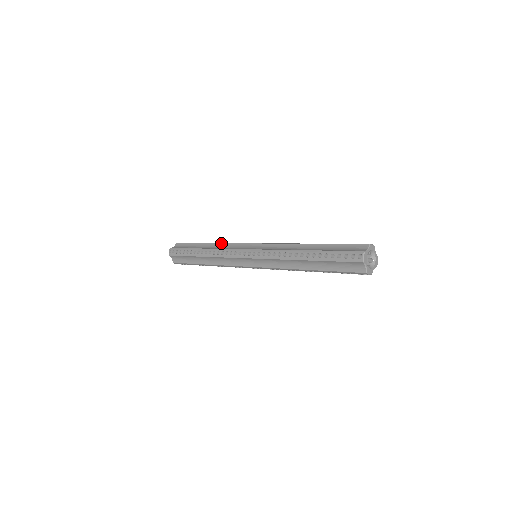
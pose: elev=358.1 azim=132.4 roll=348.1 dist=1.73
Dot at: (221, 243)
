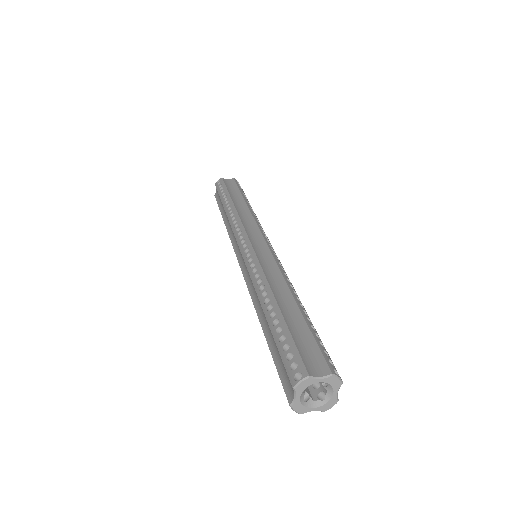
Dot at: occluded
